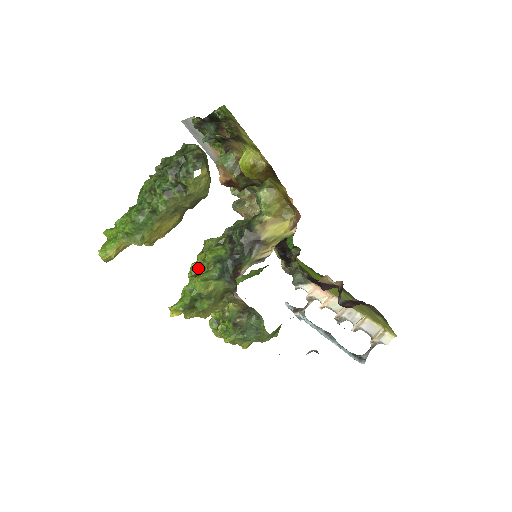
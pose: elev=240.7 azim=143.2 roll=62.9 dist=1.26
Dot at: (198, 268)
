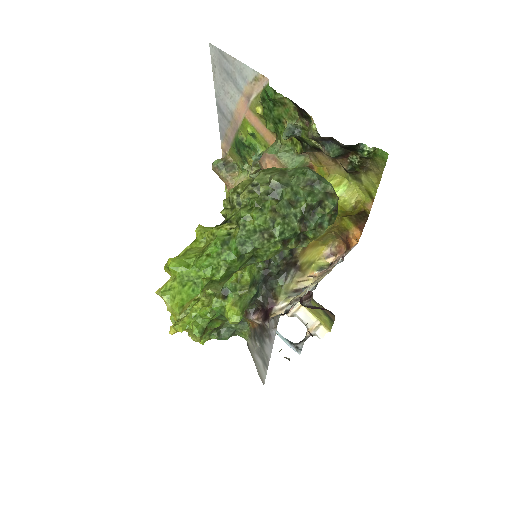
Dot at: (225, 286)
